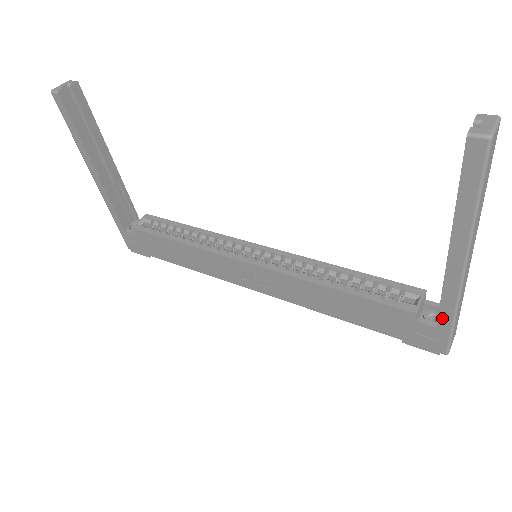
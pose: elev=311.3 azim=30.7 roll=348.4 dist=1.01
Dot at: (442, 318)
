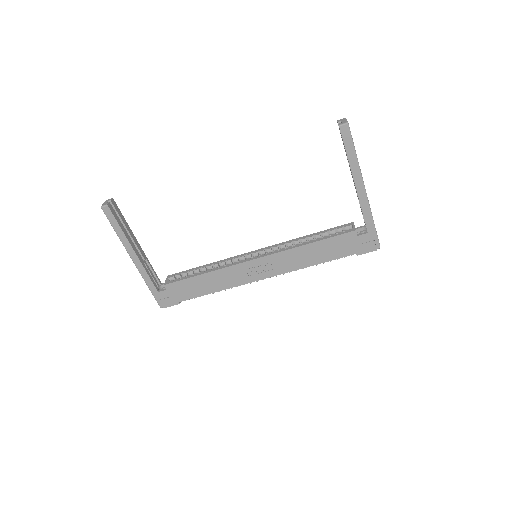
Dot at: (368, 225)
